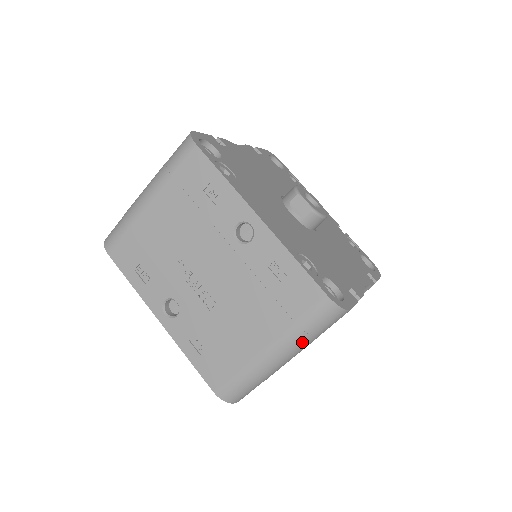
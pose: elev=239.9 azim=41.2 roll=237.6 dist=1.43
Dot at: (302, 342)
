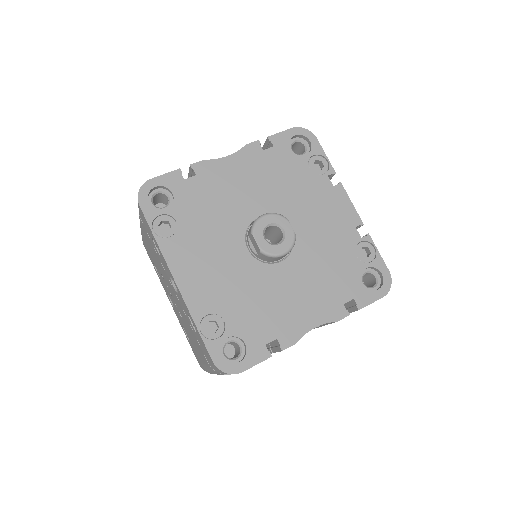
Dot at: occluded
